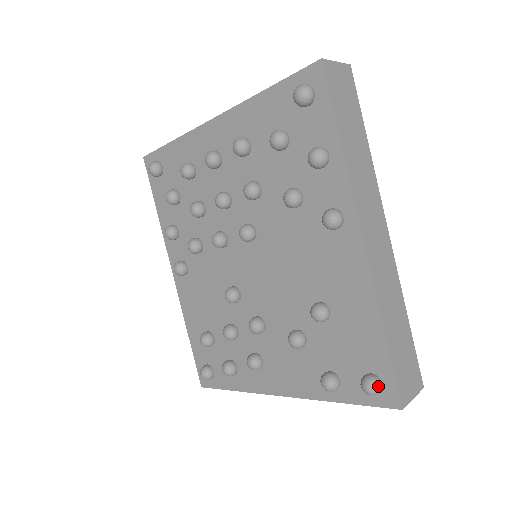
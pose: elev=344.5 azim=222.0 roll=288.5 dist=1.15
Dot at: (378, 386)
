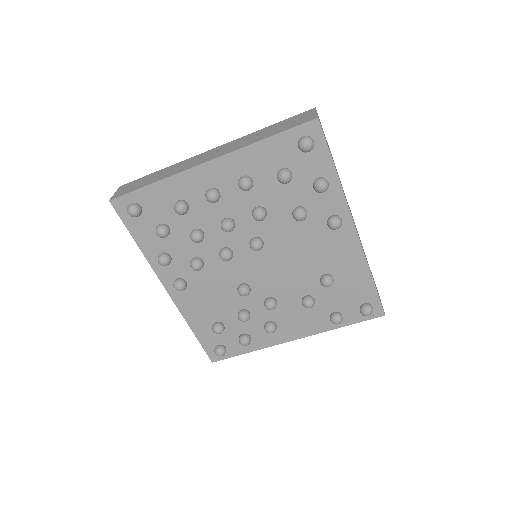
Dot at: (372, 309)
